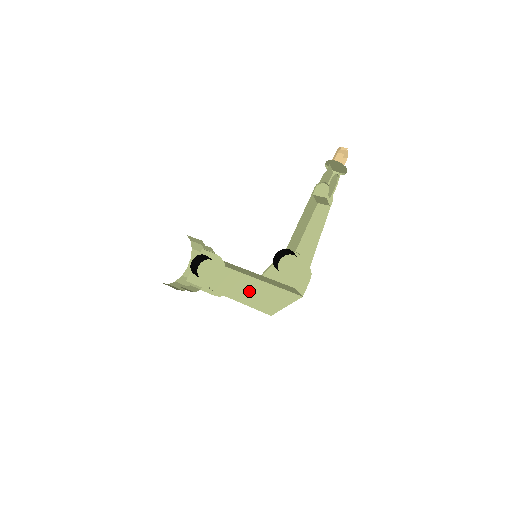
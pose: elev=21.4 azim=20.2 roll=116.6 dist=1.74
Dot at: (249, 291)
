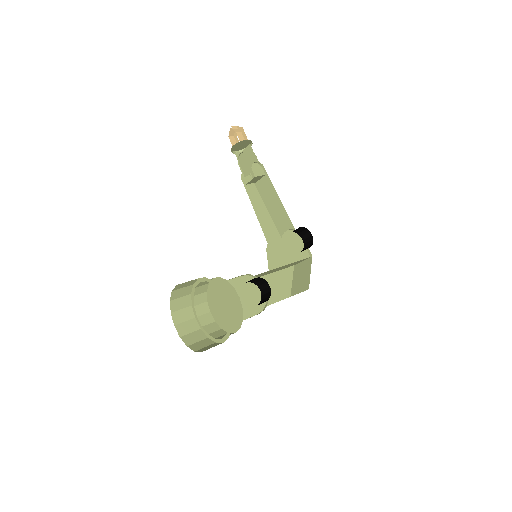
Dot at: occluded
